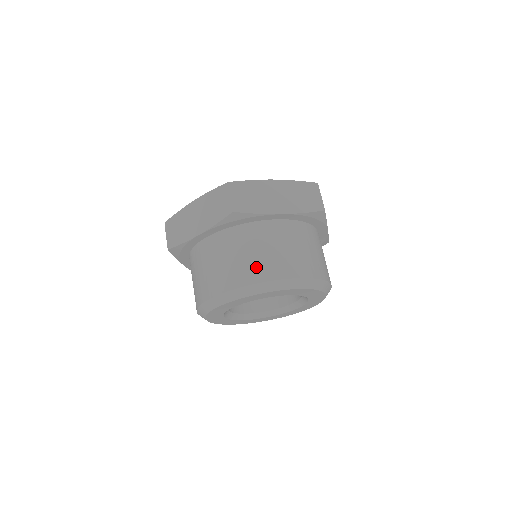
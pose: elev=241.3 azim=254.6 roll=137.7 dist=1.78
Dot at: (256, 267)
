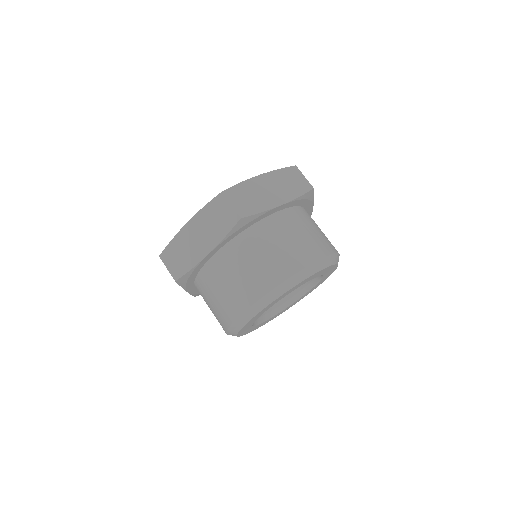
Dot at: (224, 309)
